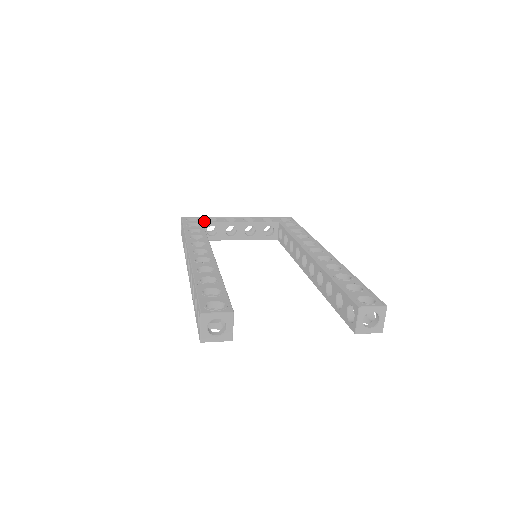
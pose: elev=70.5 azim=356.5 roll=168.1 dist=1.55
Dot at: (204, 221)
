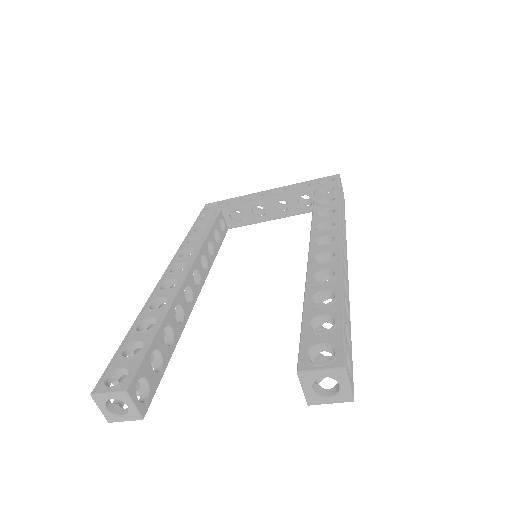
Dot at: (223, 207)
